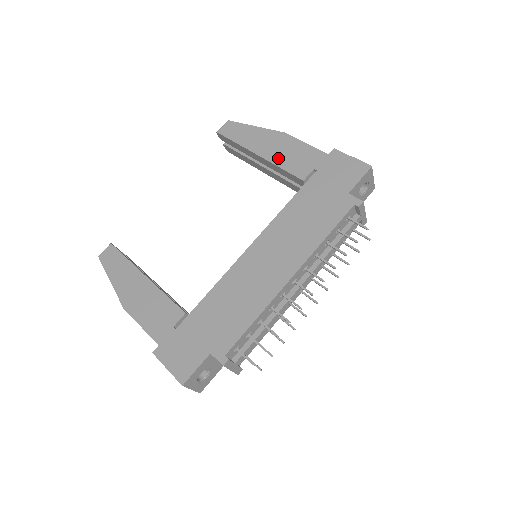
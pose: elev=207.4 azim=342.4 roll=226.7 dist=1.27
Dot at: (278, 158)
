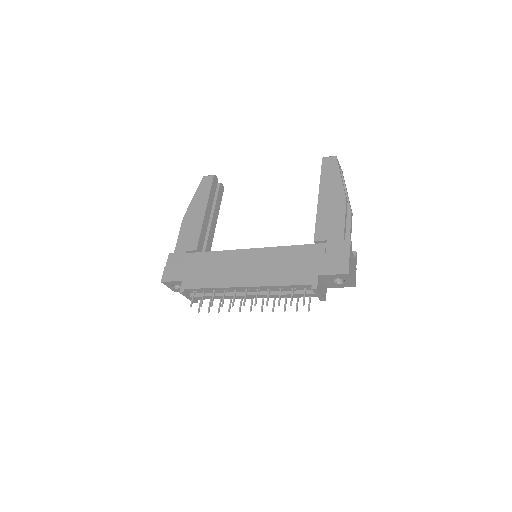
Dot at: (323, 212)
